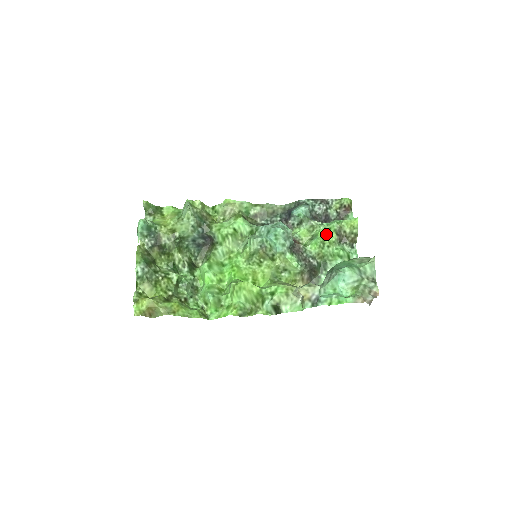
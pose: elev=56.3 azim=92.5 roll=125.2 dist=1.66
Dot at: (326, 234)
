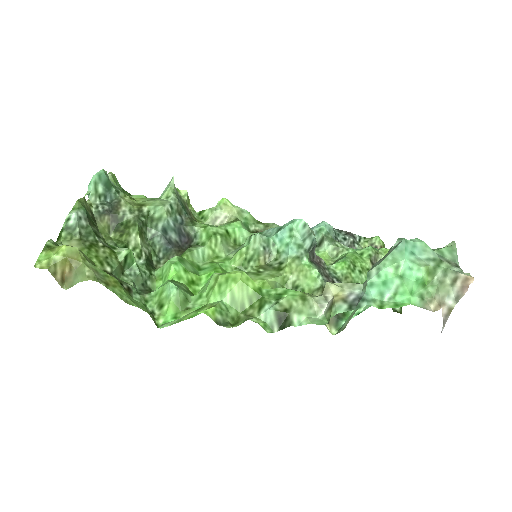
Dot at: (357, 257)
